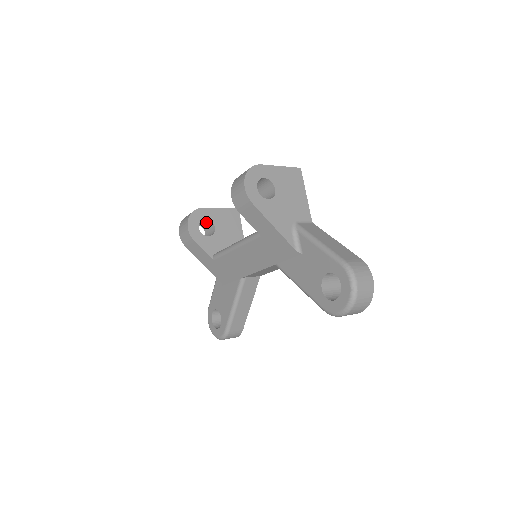
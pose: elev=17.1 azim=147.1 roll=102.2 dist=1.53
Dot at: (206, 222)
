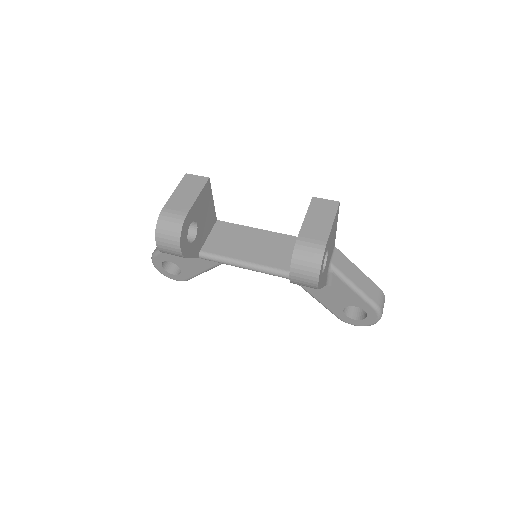
Dot at: occluded
